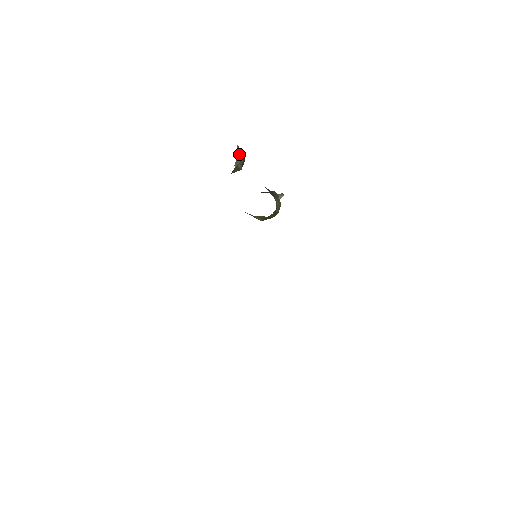
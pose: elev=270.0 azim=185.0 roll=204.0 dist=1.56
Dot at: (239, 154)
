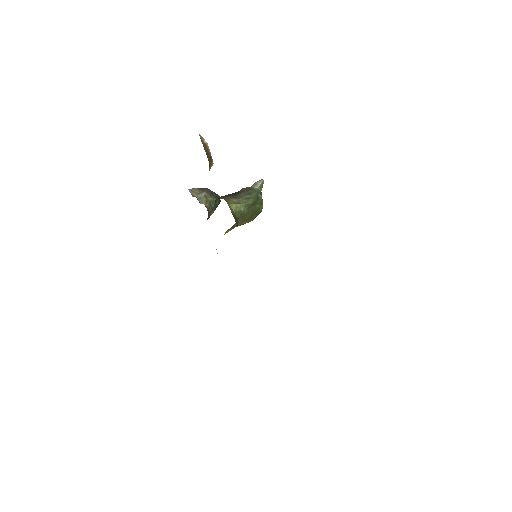
Dot at: (198, 192)
